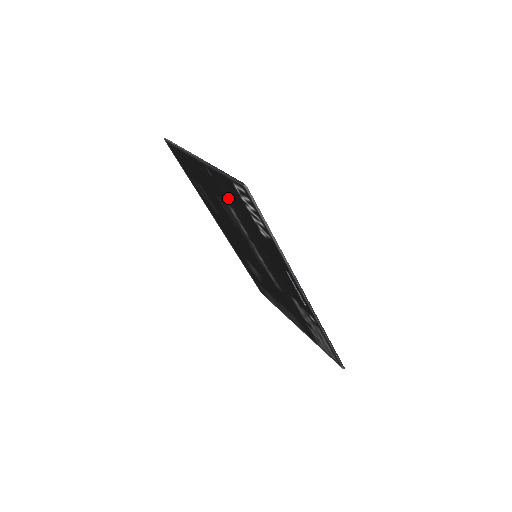
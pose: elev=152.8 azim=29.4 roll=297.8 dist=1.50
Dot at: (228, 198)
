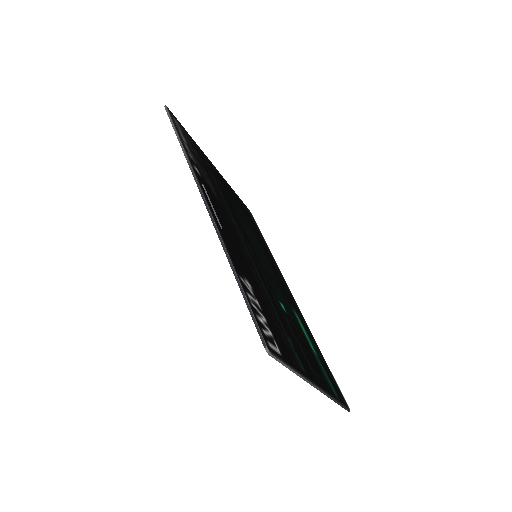
Dot at: occluded
